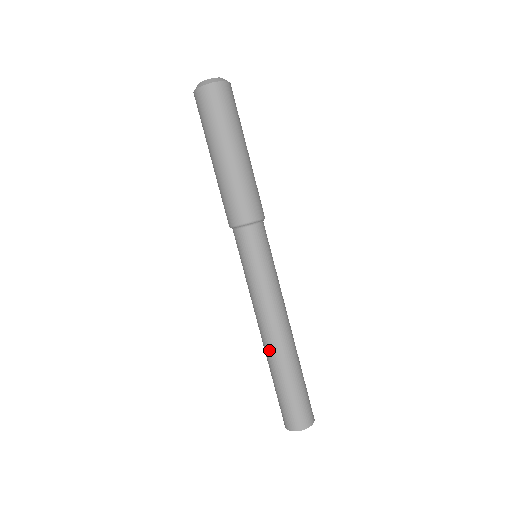
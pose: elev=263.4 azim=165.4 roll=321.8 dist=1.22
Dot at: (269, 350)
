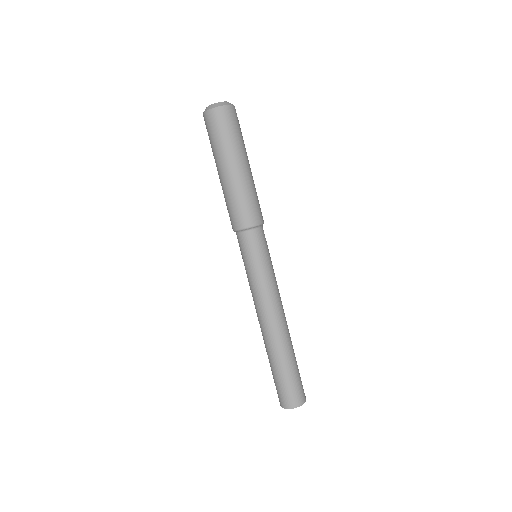
Dot at: occluded
